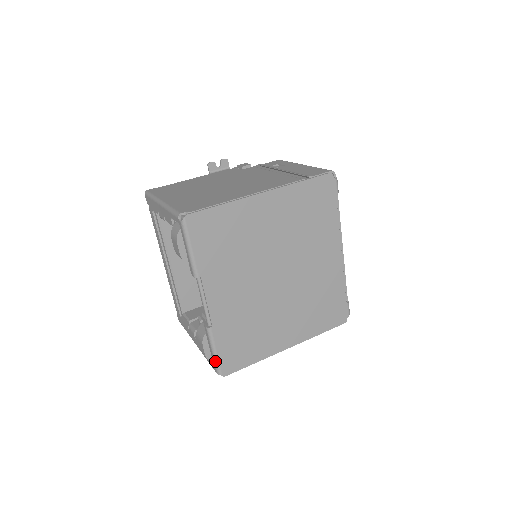
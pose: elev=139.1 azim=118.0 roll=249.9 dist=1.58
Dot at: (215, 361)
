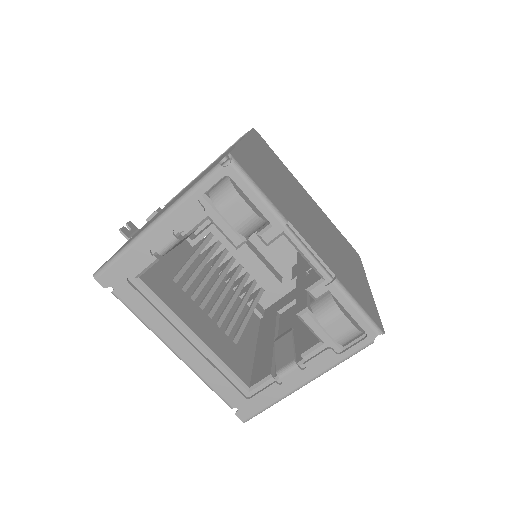
Dot at: (367, 319)
